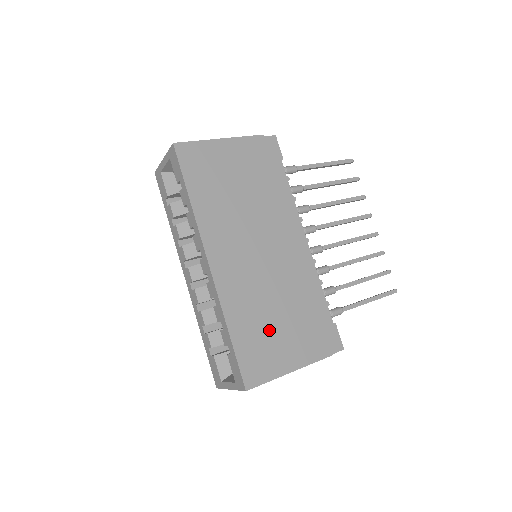
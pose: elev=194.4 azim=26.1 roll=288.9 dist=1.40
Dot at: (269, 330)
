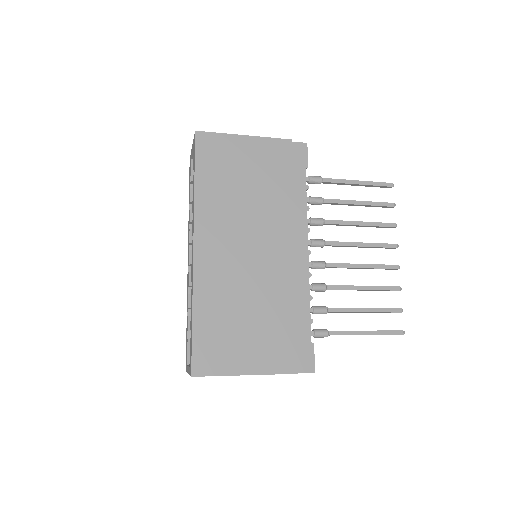
Dot at: (235, 327)
